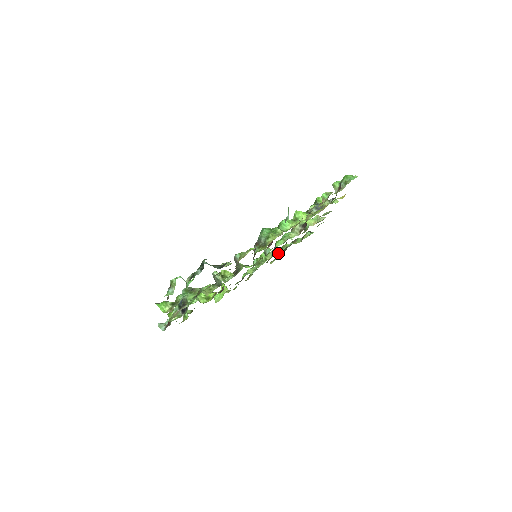
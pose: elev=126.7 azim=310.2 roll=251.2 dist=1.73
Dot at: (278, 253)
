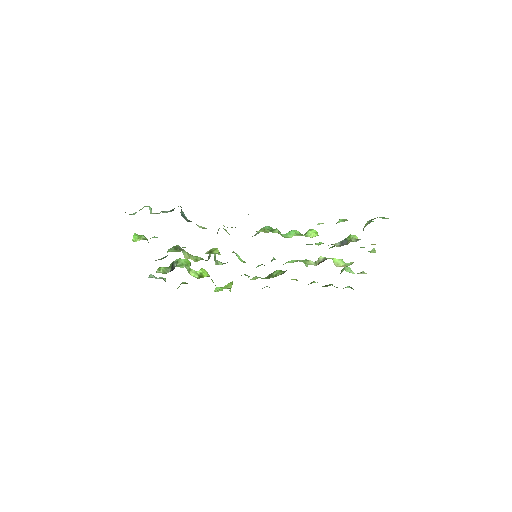
Dot at: (294, 279)
